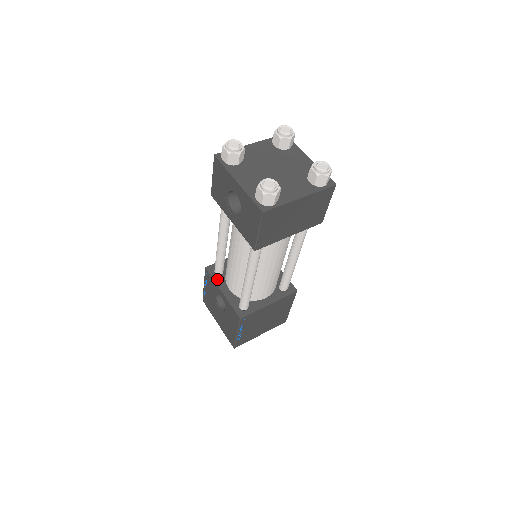
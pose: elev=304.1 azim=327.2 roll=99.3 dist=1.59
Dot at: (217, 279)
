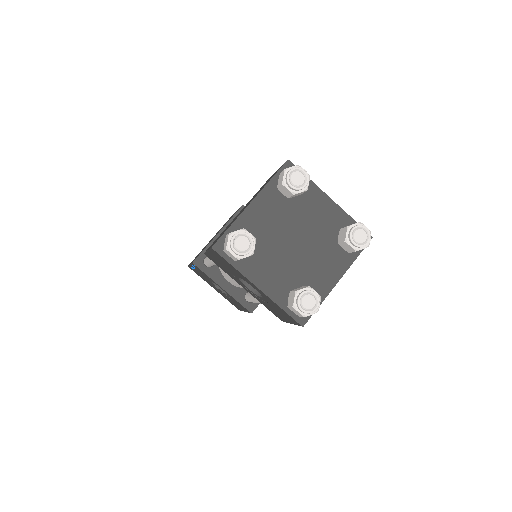
Dot at: (211, 274)
